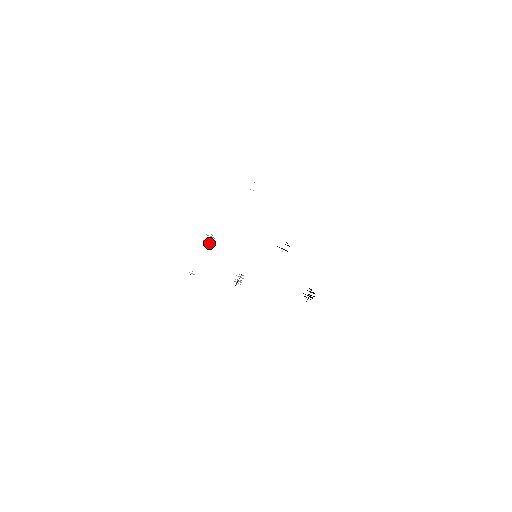
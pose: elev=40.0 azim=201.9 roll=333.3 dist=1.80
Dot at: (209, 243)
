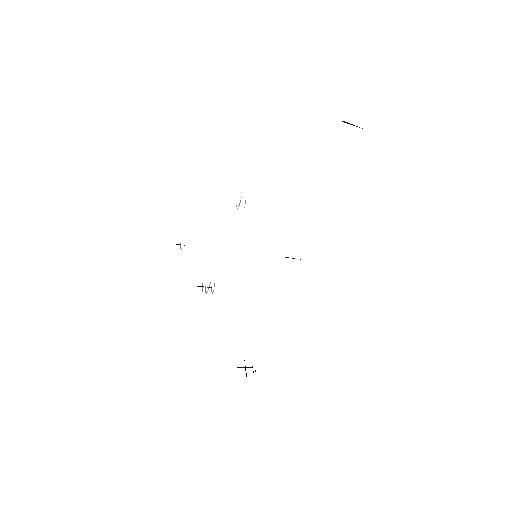
Dot at: occluded
